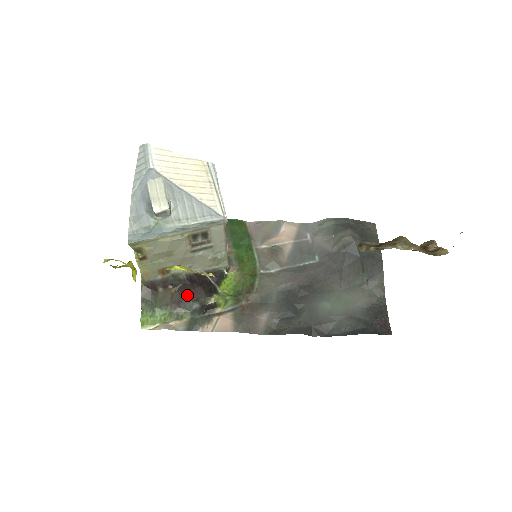
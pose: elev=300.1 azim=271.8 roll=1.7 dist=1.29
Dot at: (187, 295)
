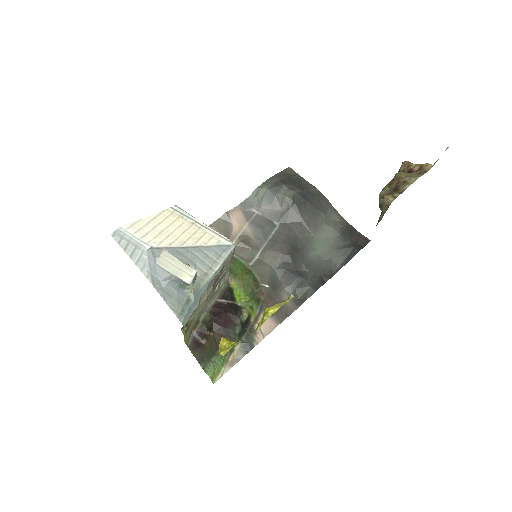
Dot at: (225, 328)
